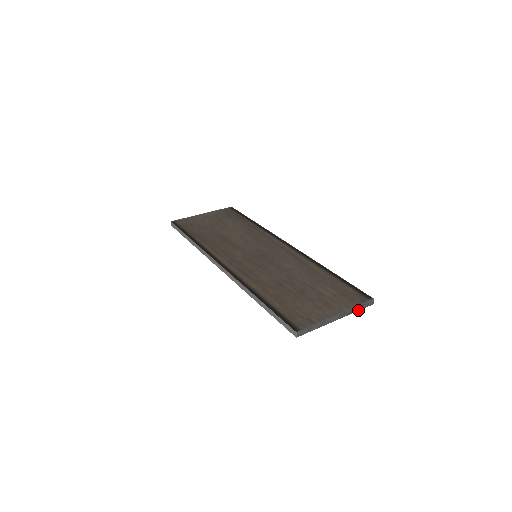
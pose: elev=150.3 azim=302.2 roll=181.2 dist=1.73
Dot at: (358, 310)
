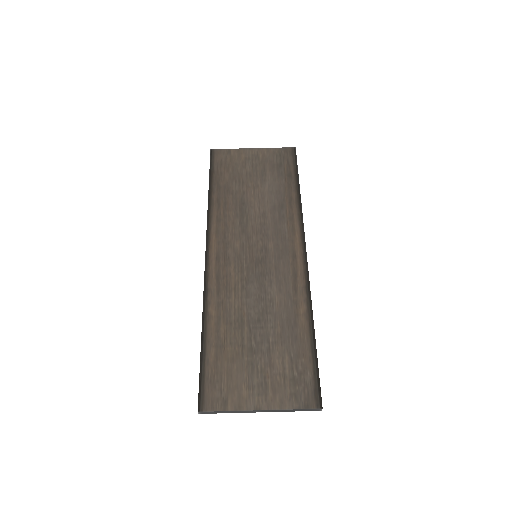
Dot at: occluded
